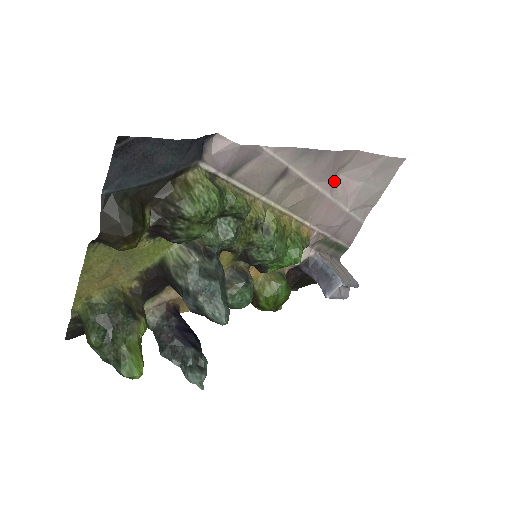
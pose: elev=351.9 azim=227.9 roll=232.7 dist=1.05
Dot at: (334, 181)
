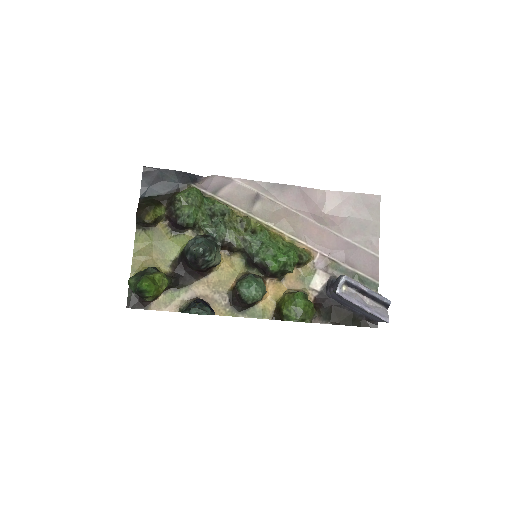
Dot at: (319, 217)
